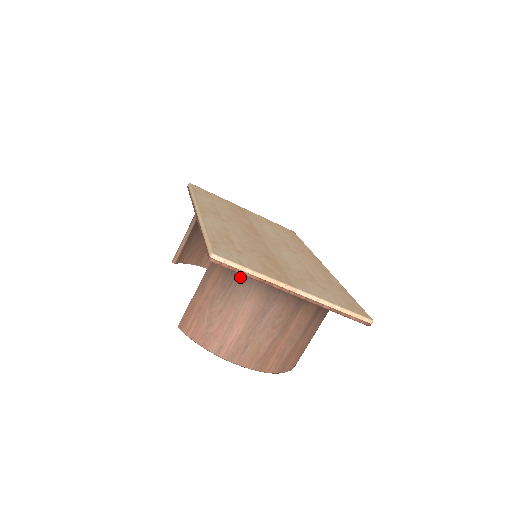
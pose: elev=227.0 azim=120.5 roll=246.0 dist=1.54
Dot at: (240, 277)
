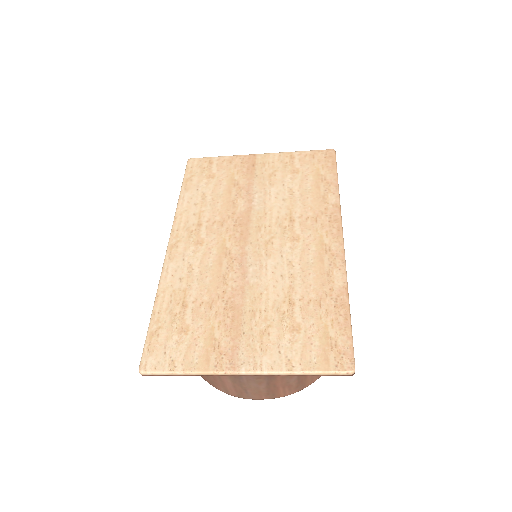
Dot at: occluded
